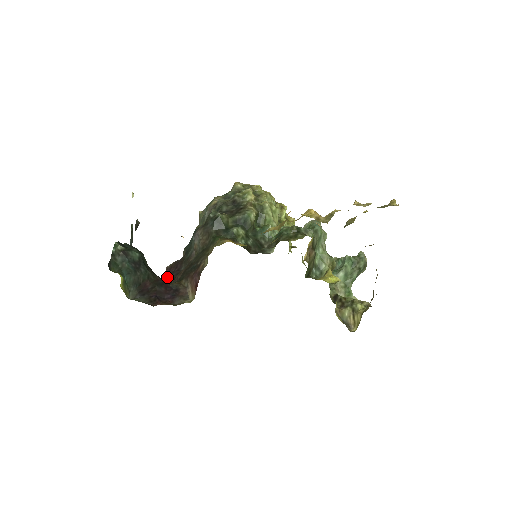
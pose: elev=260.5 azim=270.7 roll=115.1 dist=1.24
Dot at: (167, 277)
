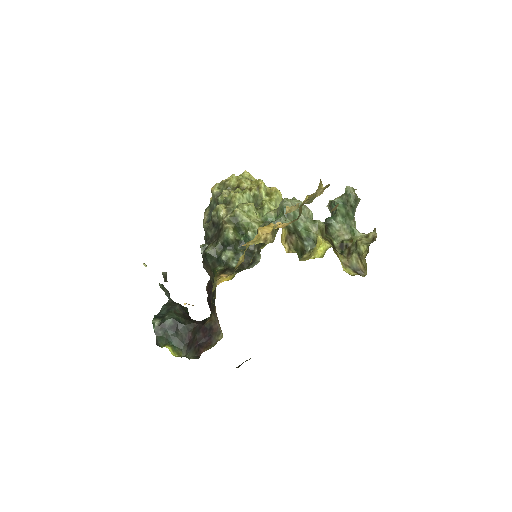
Dot at: (208, 300)
